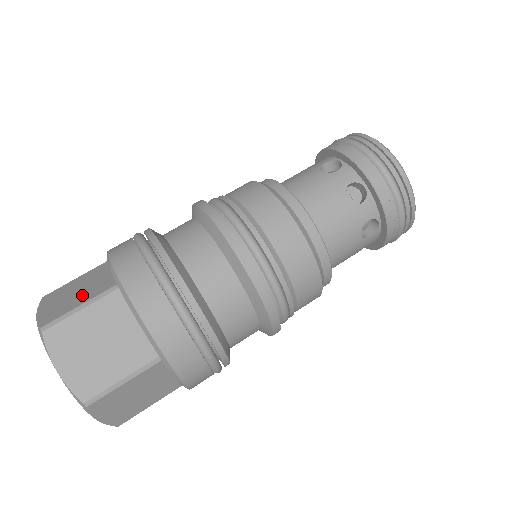
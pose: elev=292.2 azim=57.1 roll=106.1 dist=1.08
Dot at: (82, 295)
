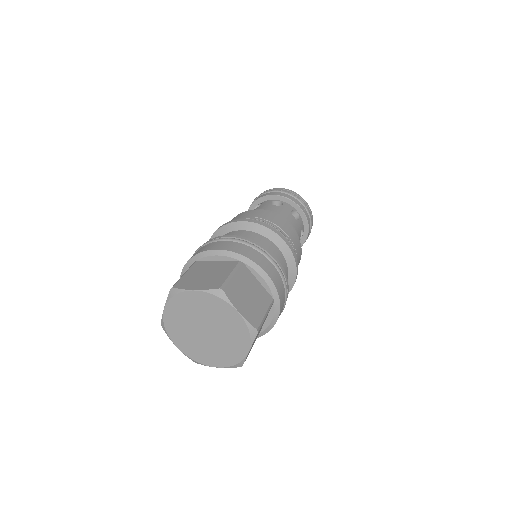
Dot at: (219, 272)
